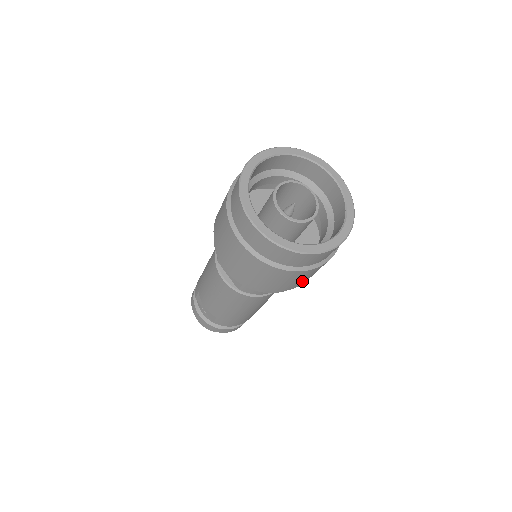
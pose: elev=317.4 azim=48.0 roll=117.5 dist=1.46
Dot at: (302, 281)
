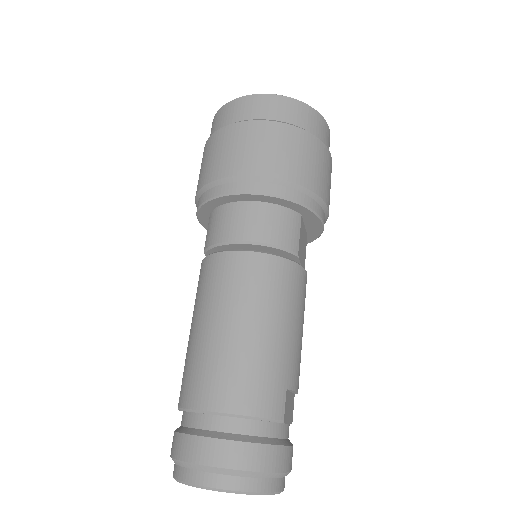
Dot at: (236, 158)
